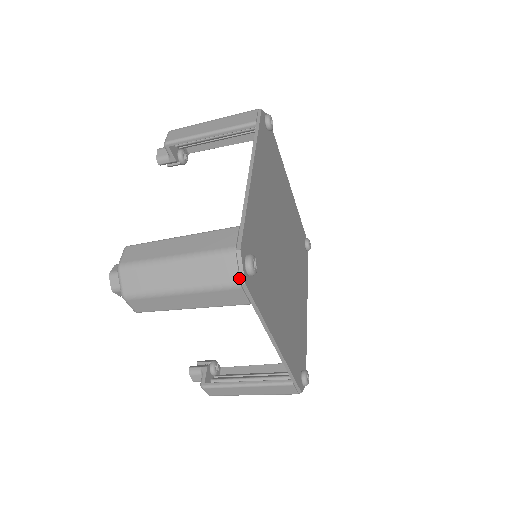
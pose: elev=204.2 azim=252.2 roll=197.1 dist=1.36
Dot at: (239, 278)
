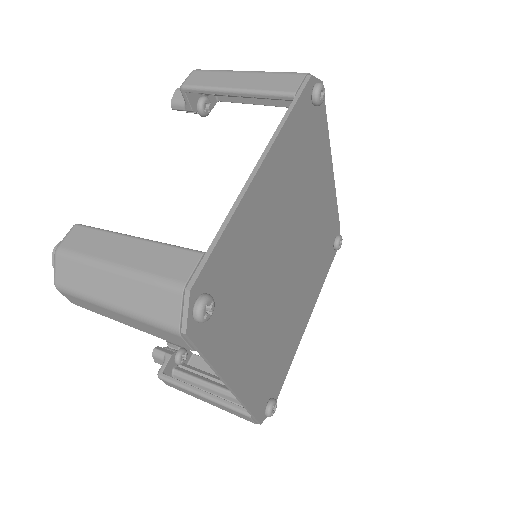
Dot at: (180, 325)
